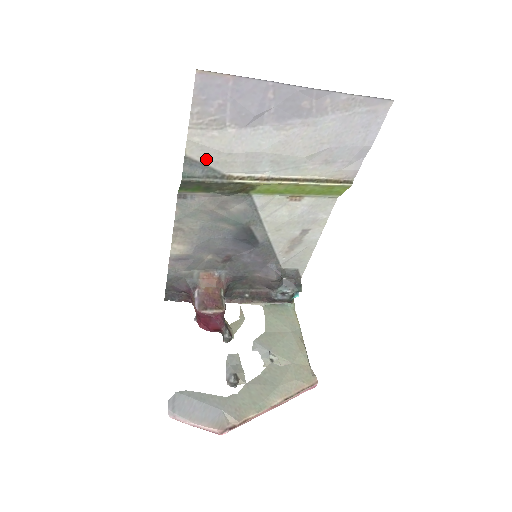
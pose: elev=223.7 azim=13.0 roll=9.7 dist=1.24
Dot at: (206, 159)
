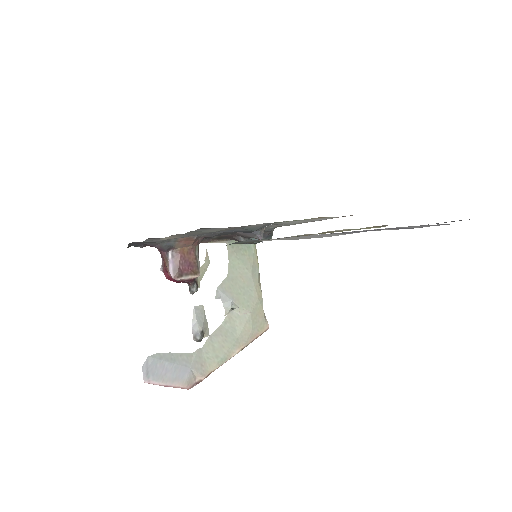
Dot at: occluded
